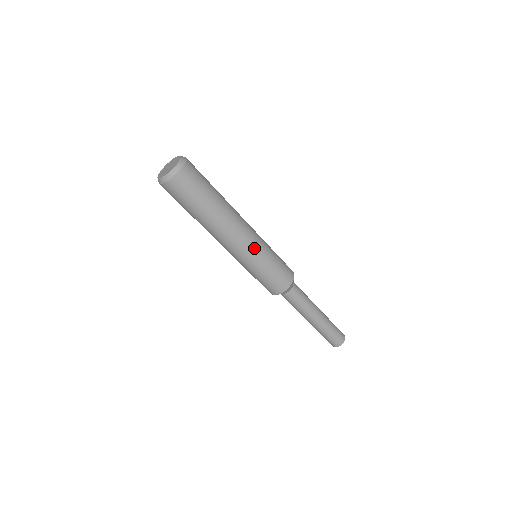
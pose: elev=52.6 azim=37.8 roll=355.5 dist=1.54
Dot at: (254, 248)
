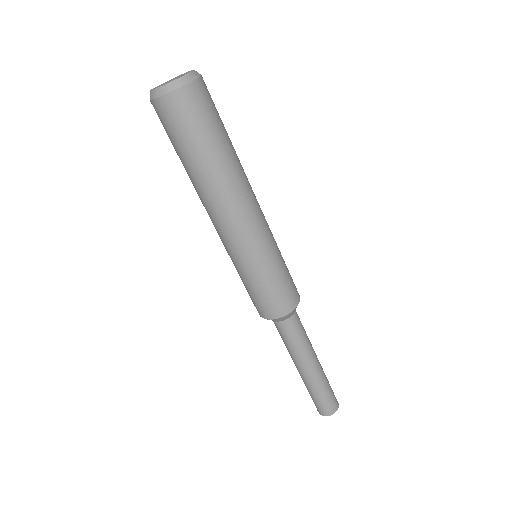
Dot at: (267, 233)
